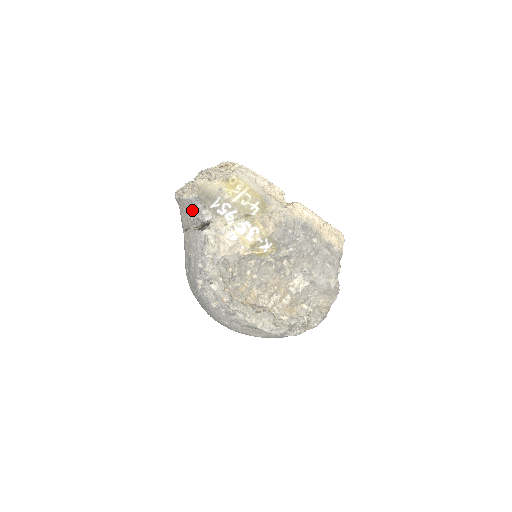
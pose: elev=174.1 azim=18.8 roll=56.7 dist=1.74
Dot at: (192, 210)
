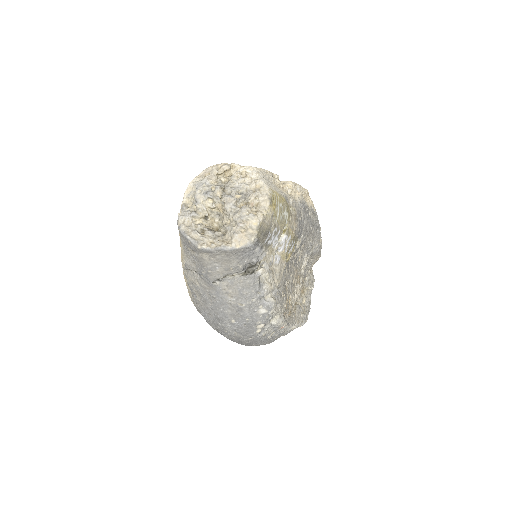
Dot at: (244, 257)
